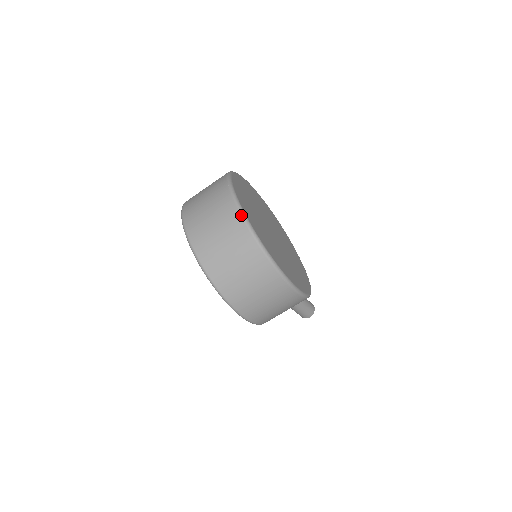
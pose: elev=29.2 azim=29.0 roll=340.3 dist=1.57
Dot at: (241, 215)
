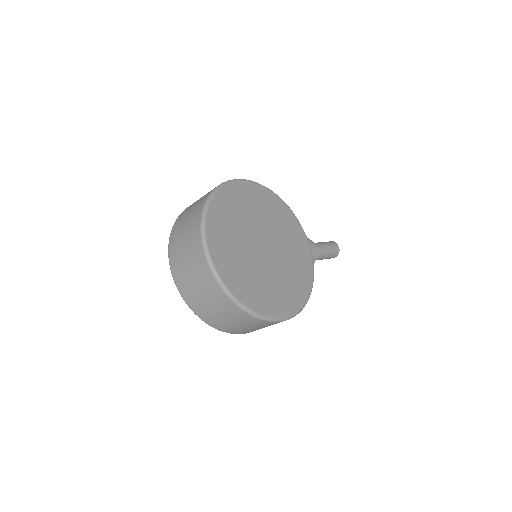
Dot at: (215, 278)
